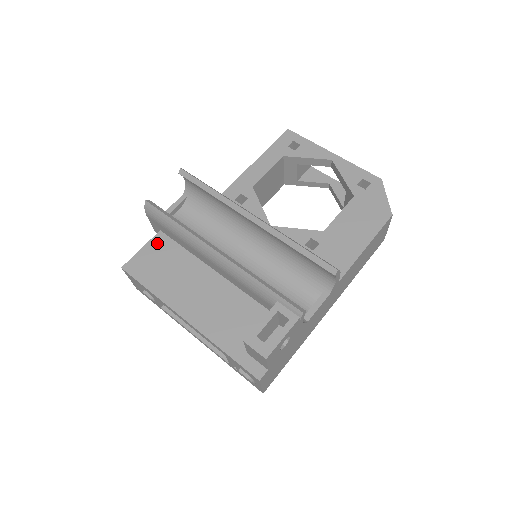
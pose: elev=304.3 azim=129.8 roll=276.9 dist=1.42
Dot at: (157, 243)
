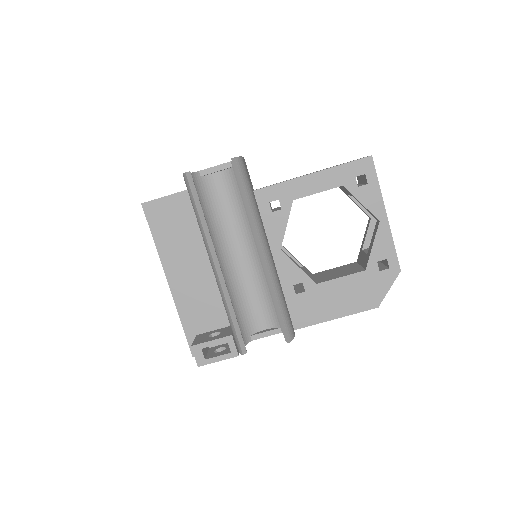
Dot at: (181, 200)
